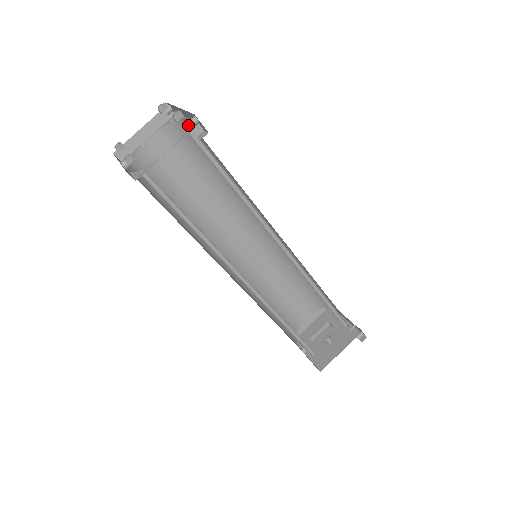
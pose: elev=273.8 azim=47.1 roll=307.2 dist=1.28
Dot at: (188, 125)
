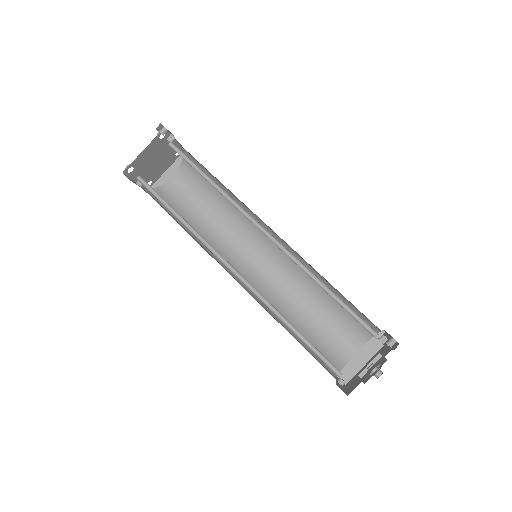
Dot at: (172, 143)
